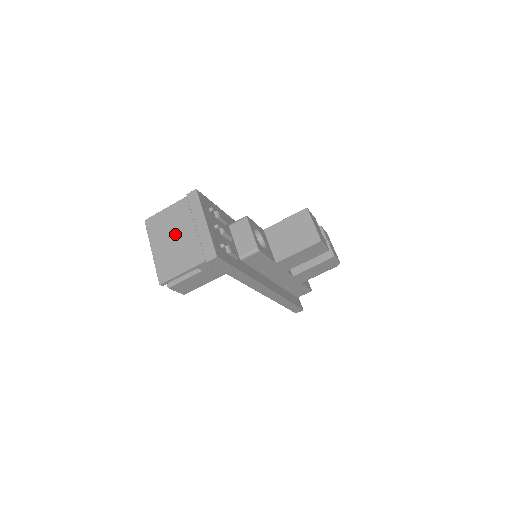
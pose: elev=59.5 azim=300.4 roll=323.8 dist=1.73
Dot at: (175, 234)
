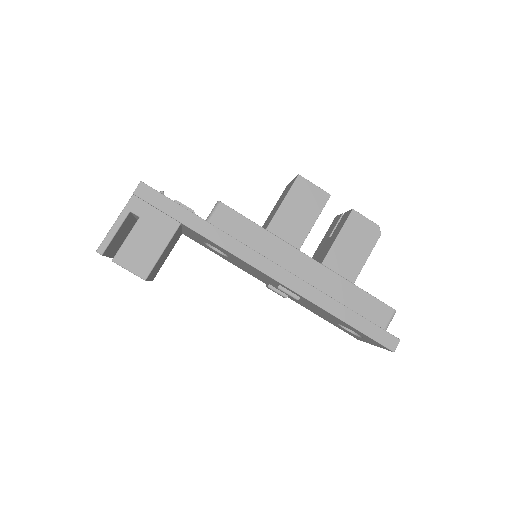
Dot at: occluded
